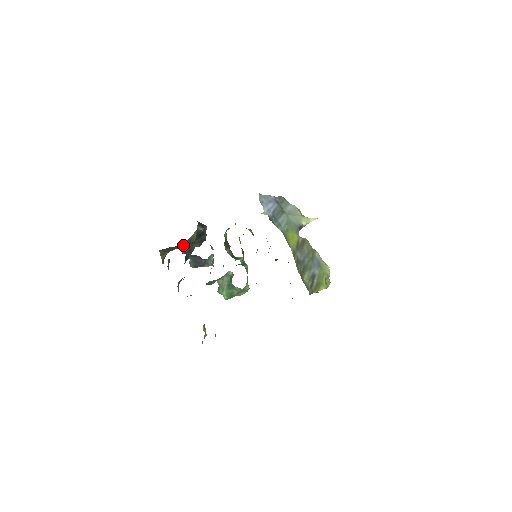
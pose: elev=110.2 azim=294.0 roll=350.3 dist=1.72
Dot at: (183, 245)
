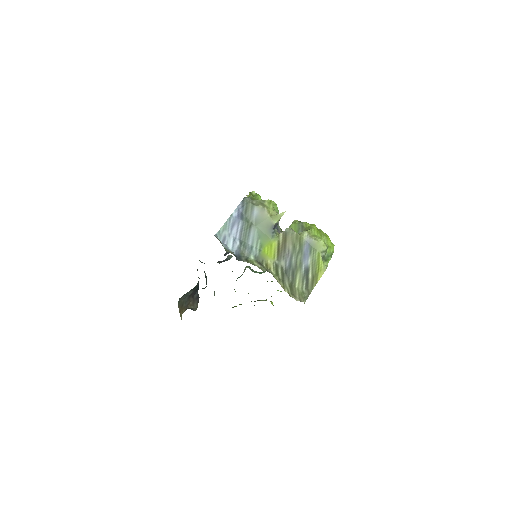
Dot at: (189, 300)
